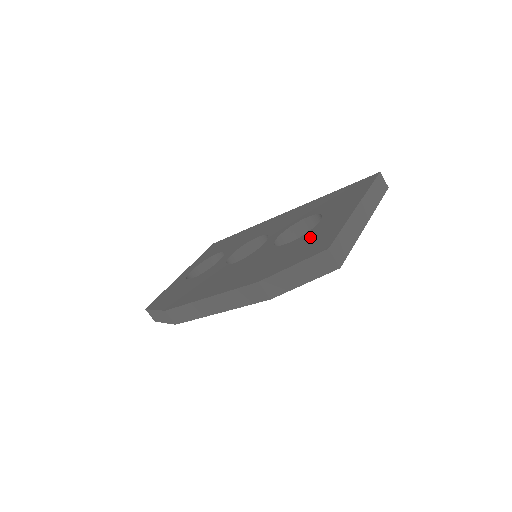
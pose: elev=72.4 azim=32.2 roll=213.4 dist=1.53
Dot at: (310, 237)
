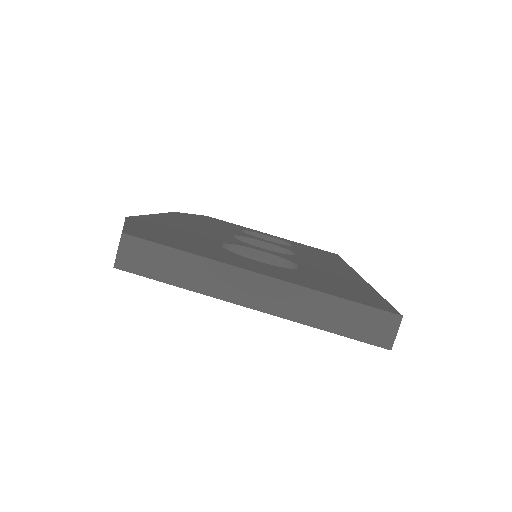
Dot at: (204, 245)
